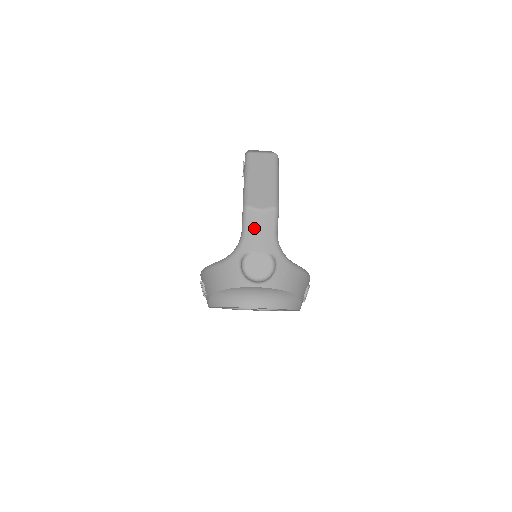
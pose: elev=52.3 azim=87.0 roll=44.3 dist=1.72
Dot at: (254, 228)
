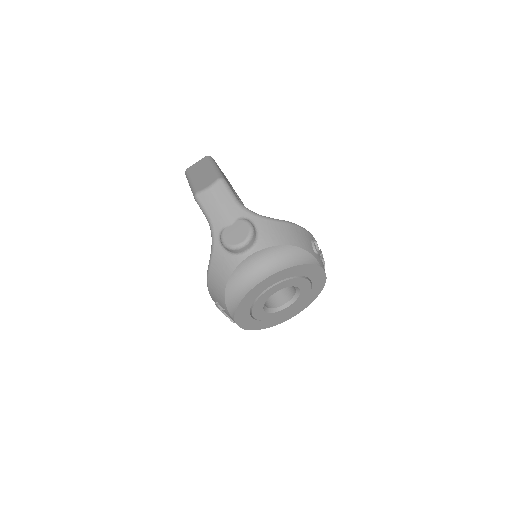
Dot at: (212, 206)
